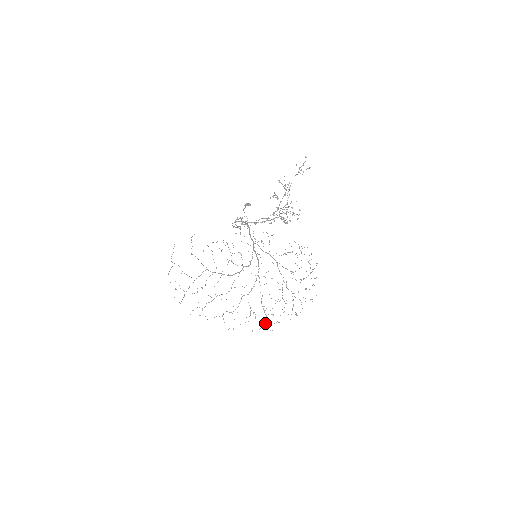
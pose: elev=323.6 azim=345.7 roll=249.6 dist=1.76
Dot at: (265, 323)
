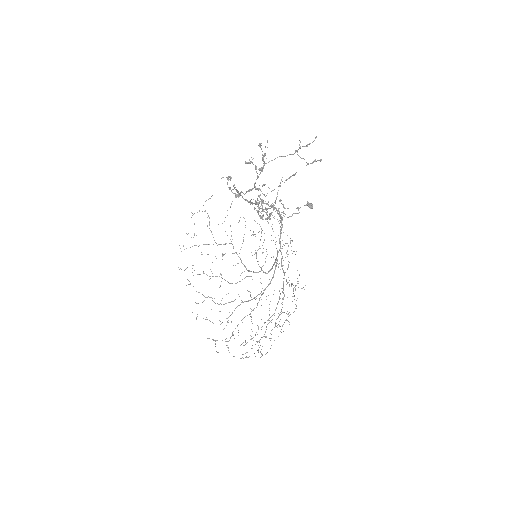
Dot at: occluded
